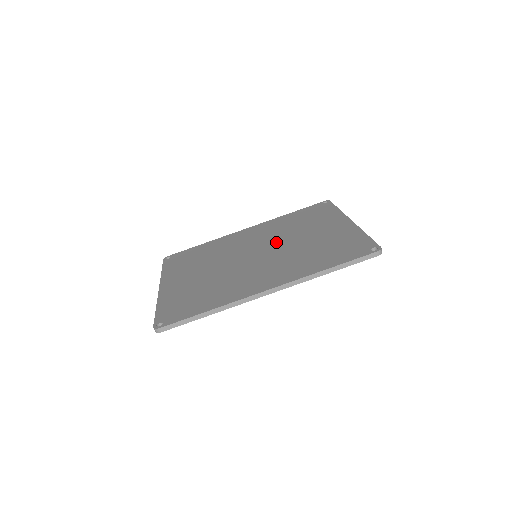
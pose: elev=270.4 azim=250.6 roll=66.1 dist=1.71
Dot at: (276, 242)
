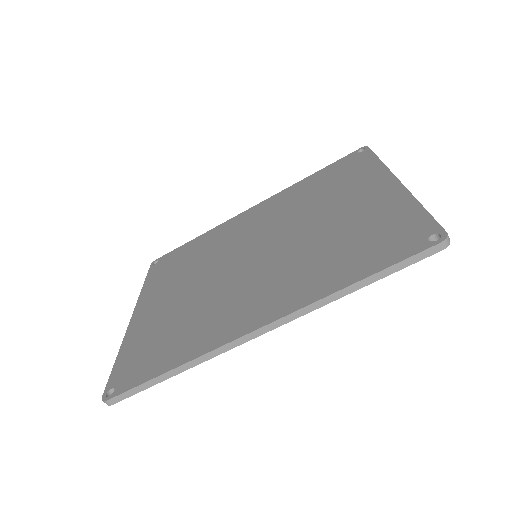
Dot at: (284, 229)
